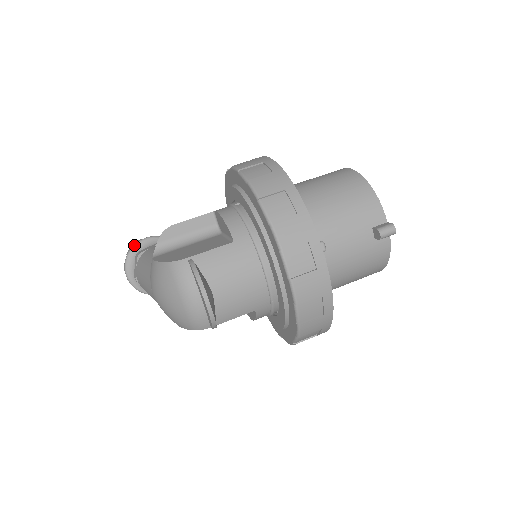
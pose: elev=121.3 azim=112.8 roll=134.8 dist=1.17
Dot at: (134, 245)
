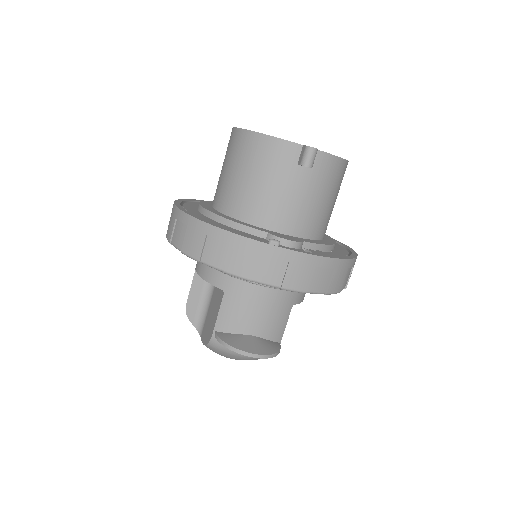
Dot at: occluded
